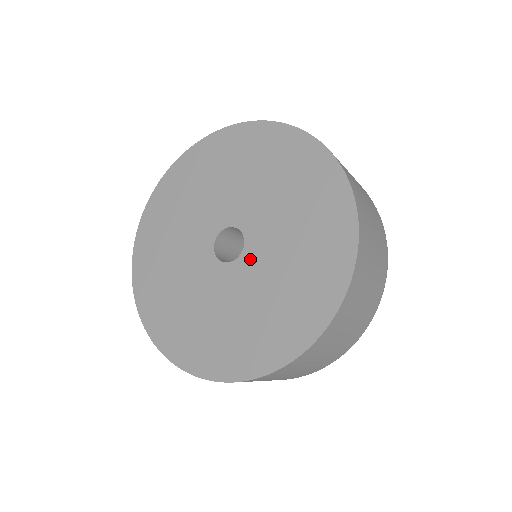
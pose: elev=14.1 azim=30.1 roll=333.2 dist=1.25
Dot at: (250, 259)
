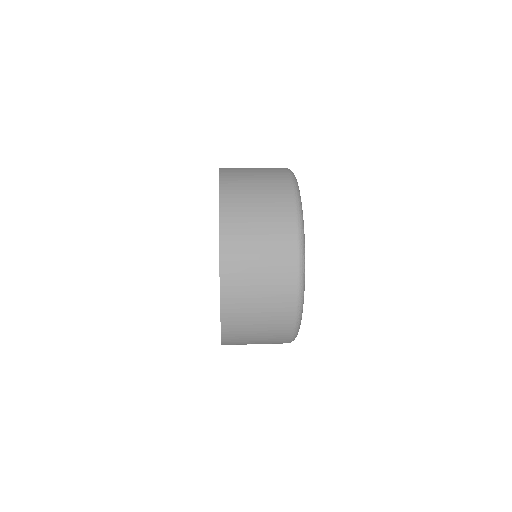
Dot at: occluded
